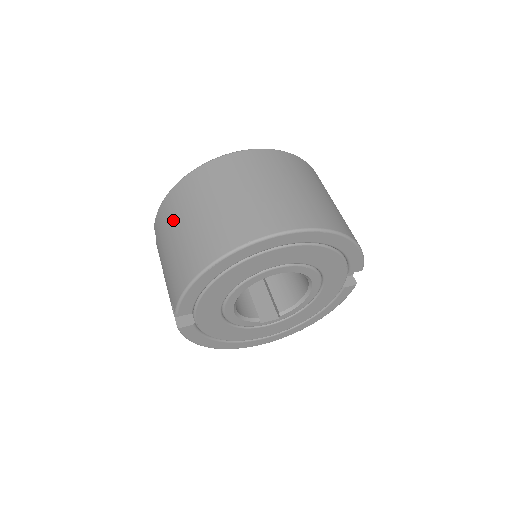
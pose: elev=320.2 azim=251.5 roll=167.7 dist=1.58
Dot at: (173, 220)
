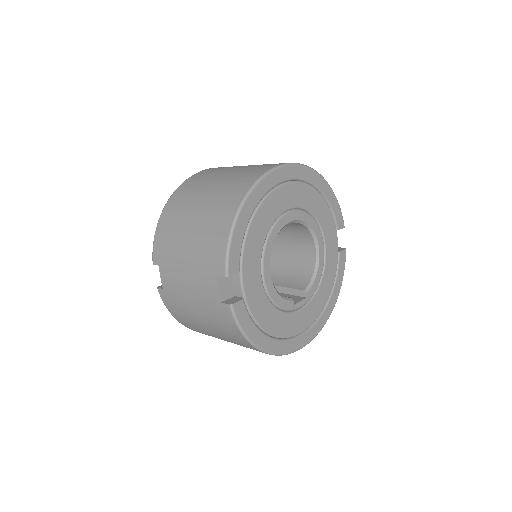
Dot at: (179, 220)
